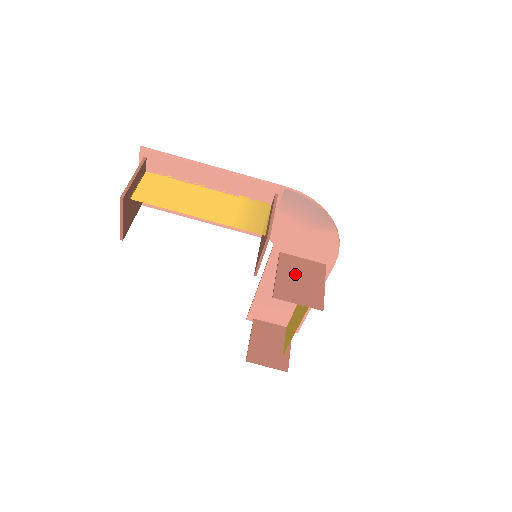
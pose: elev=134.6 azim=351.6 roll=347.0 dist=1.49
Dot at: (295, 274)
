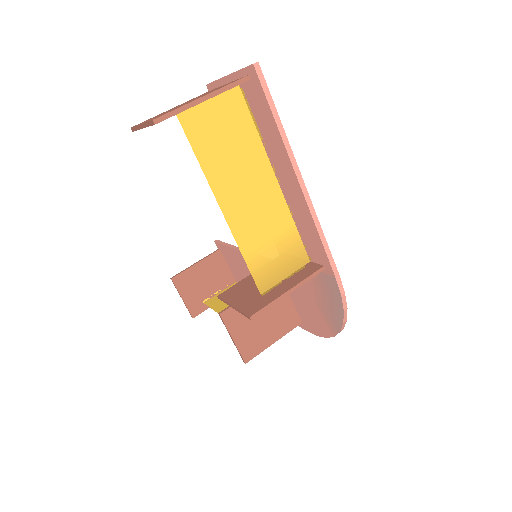
Dot at: occluded
